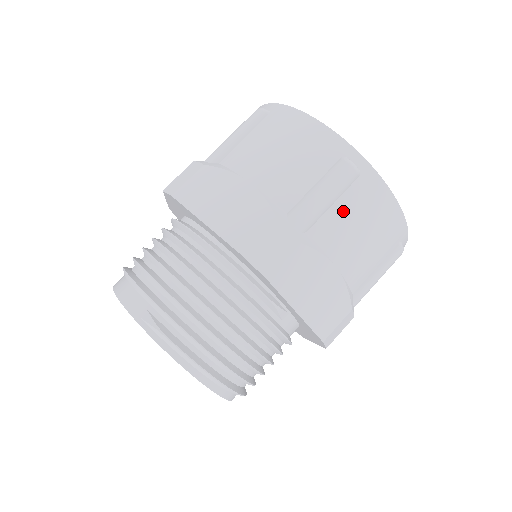
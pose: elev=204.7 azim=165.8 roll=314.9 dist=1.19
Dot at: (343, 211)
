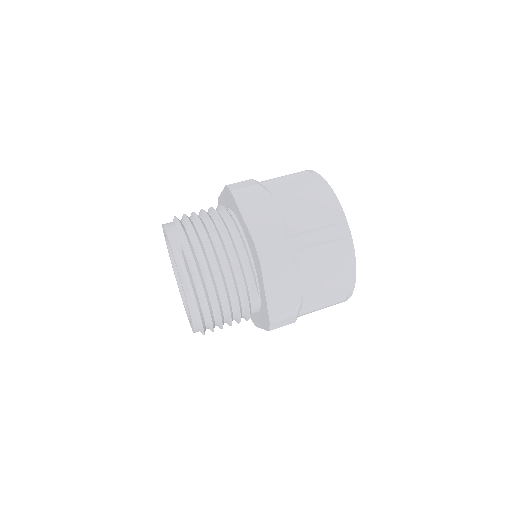
Dot at: (322, 252)
